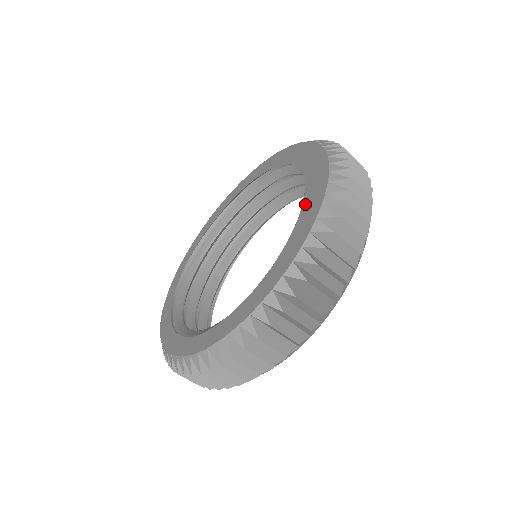
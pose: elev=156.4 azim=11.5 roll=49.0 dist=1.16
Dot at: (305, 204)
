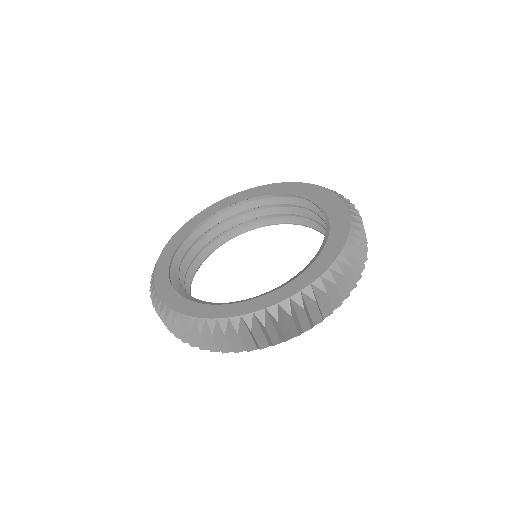
Dot at: (316, 199)
